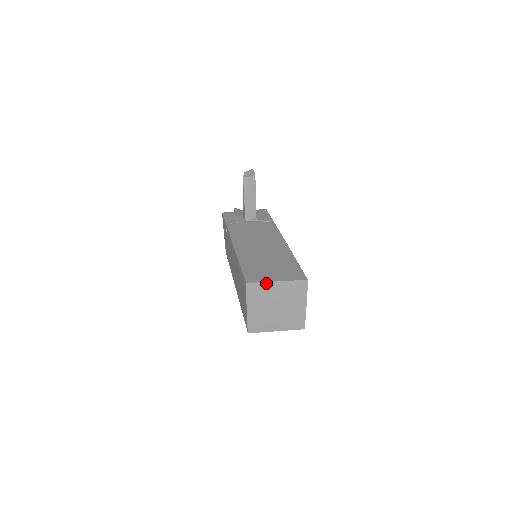
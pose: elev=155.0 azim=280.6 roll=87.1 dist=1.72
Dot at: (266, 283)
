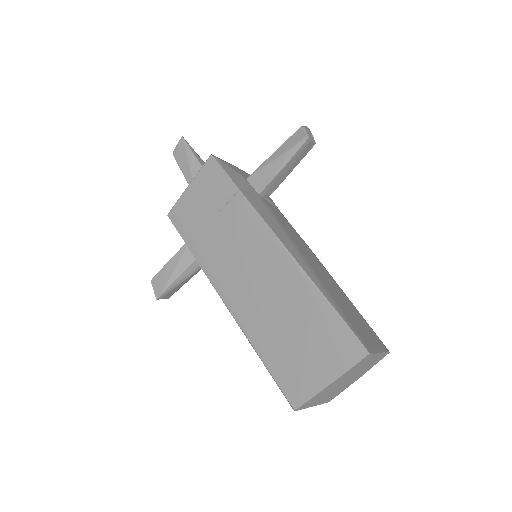
Dot at: (376, 354)
